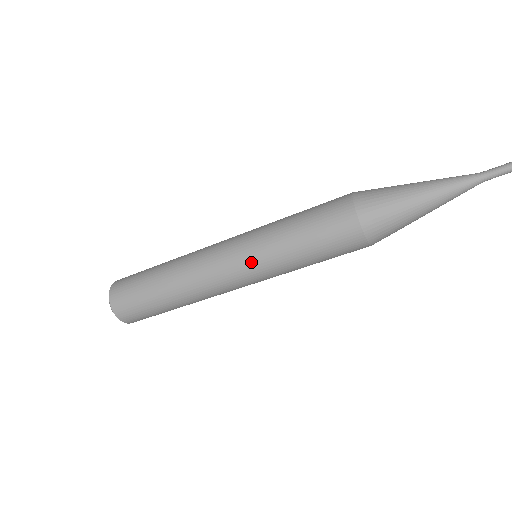
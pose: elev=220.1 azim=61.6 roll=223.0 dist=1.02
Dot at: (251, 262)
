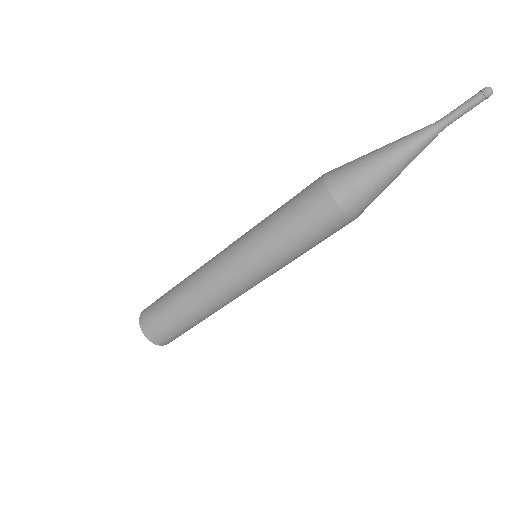
Dot at: (245, 256)
